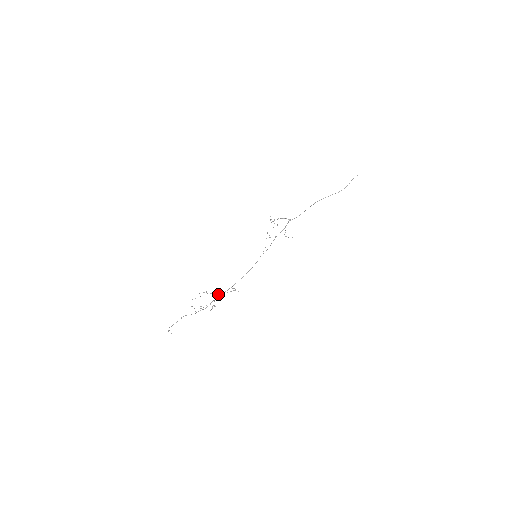
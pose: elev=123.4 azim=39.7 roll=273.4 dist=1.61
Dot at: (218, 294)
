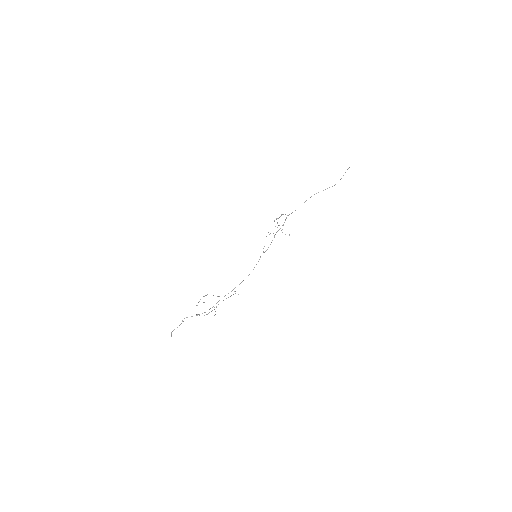
Dot at: (218, 296)
